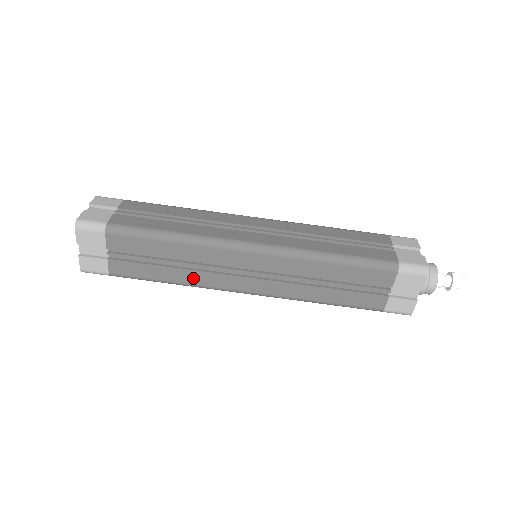
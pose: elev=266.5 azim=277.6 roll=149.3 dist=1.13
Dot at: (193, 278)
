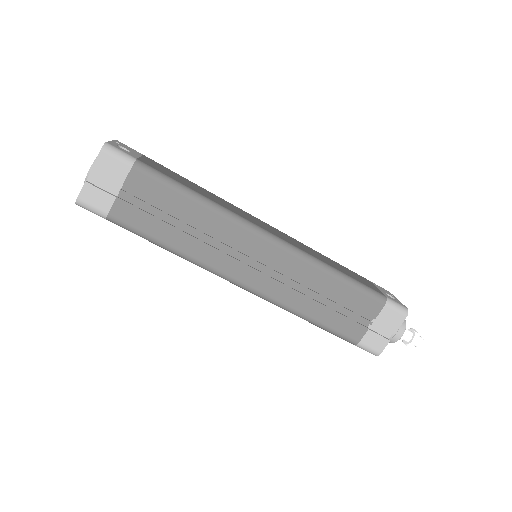
Dot at: occluded
